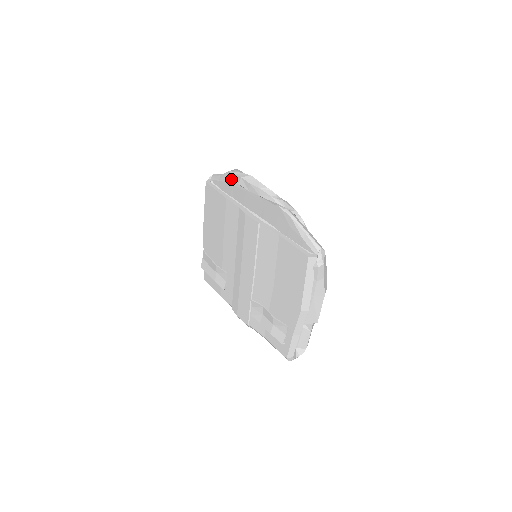
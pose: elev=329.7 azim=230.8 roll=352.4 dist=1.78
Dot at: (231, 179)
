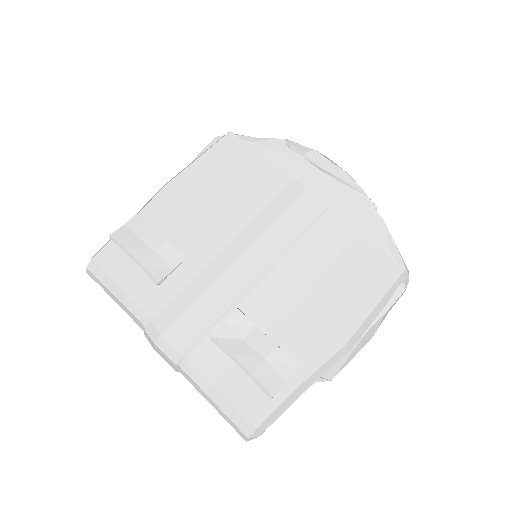
Dot at: (284, 147)
